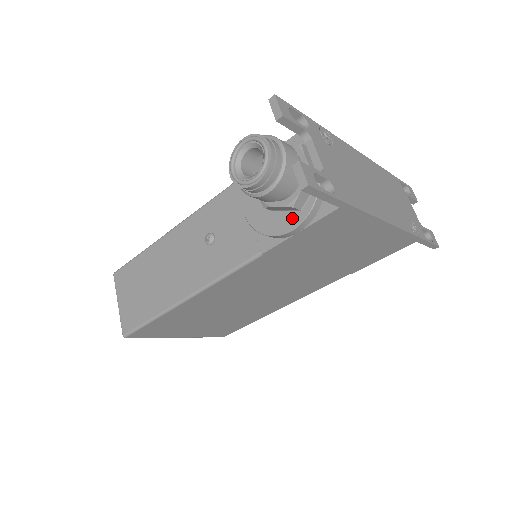
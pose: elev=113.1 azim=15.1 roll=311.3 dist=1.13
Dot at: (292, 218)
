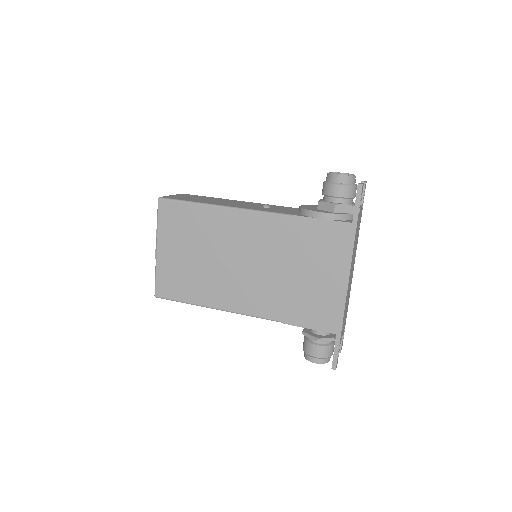
Dot at: (327, 212)
